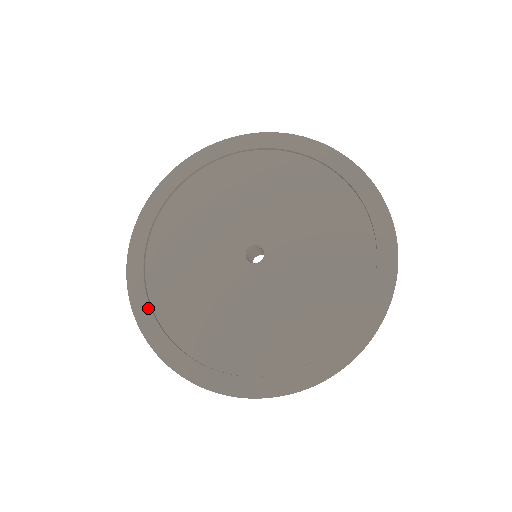
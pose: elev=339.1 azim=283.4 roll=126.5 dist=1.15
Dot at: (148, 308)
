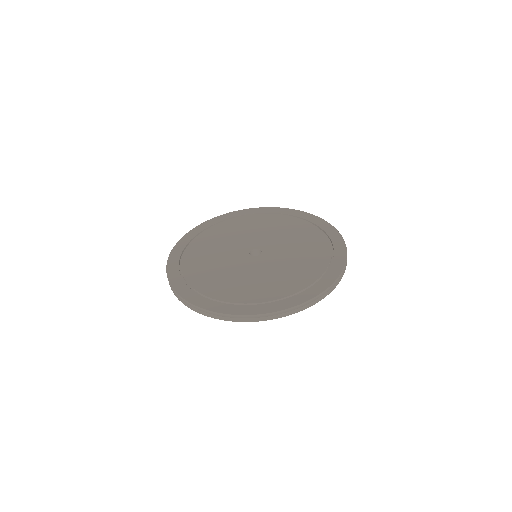
Dot at: (178, 271)
